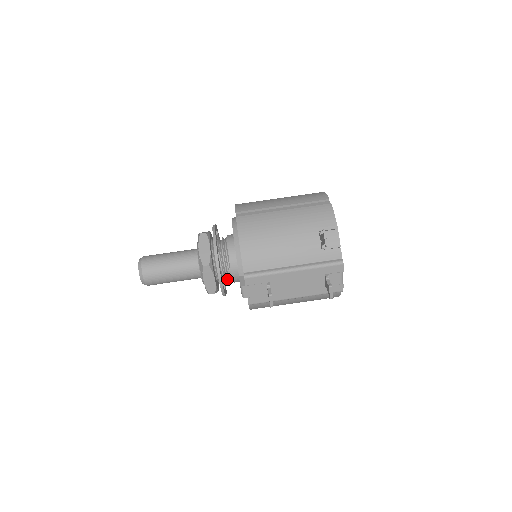
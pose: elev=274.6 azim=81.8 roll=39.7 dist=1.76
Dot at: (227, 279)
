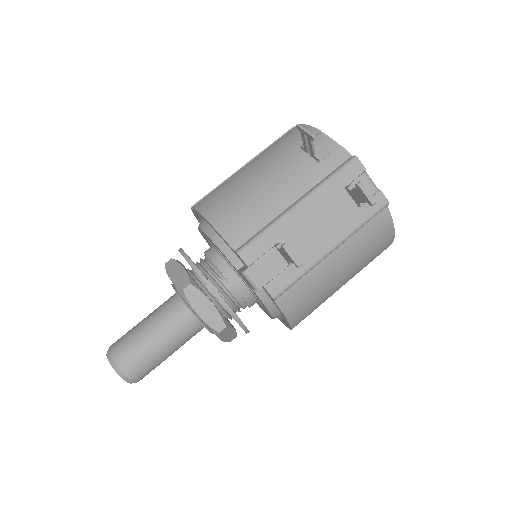
Dot at: (234, 304)
